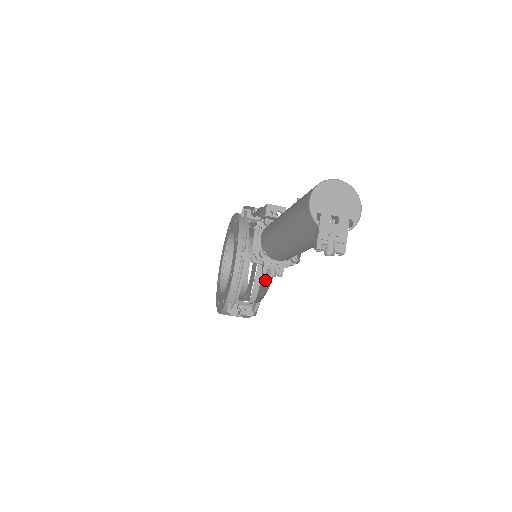
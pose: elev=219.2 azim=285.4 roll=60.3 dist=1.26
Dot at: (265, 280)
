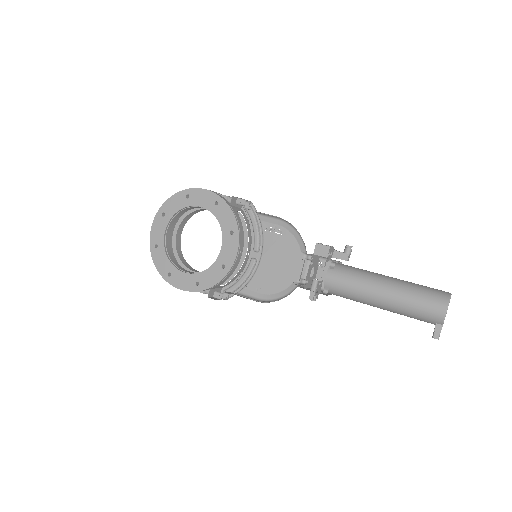
Dot at: (266, 281)
